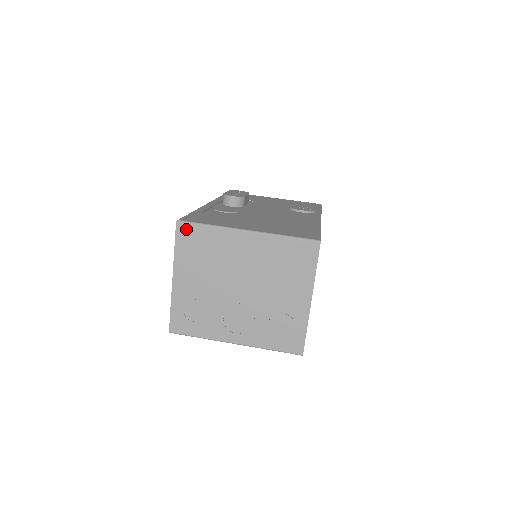
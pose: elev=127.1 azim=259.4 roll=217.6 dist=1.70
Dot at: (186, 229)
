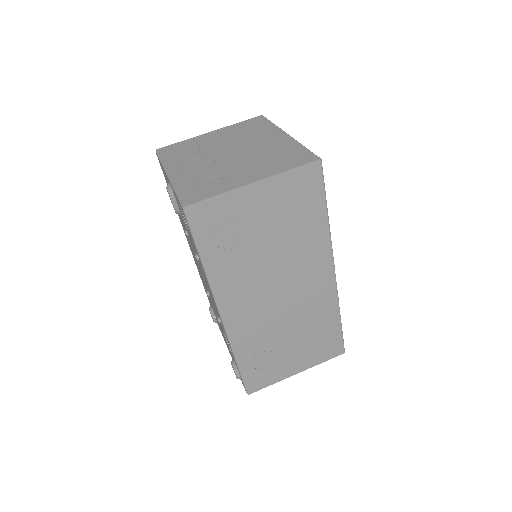
Dot at: (260, 119)
